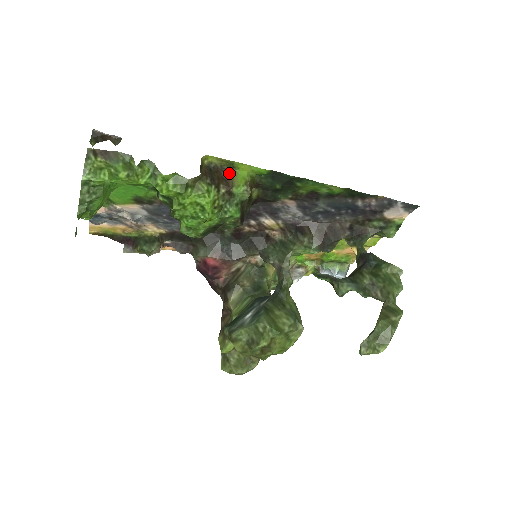
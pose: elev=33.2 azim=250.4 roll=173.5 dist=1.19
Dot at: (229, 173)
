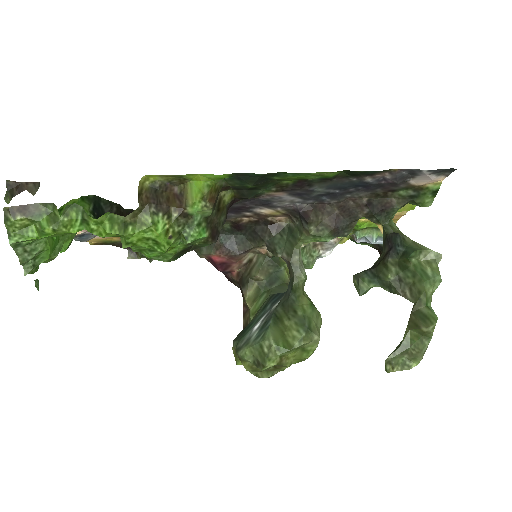
Dot at: (182, 186)
